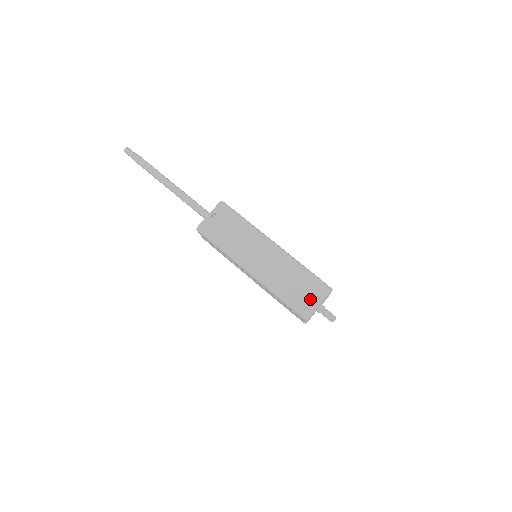
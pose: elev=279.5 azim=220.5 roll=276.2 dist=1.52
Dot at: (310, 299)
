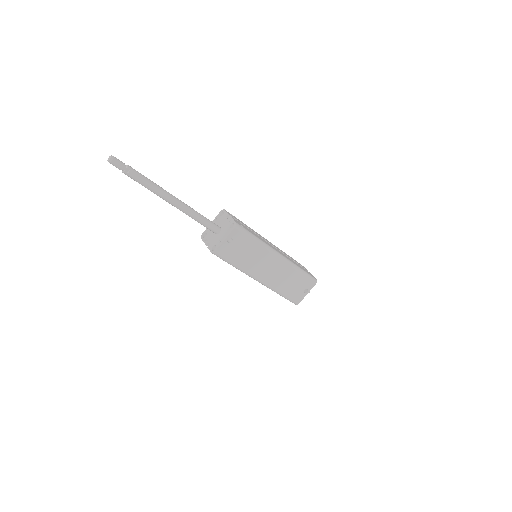
Dot at: (301, 292)
